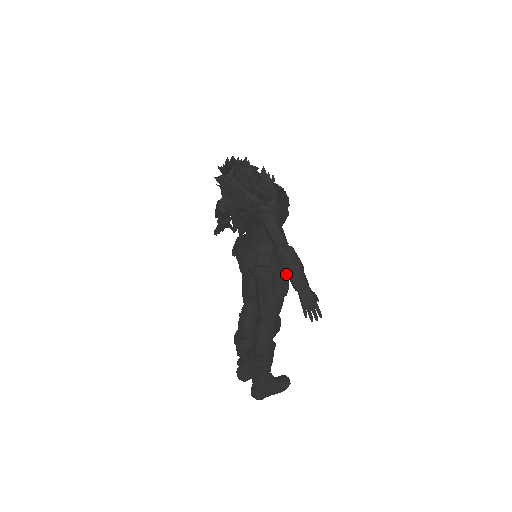
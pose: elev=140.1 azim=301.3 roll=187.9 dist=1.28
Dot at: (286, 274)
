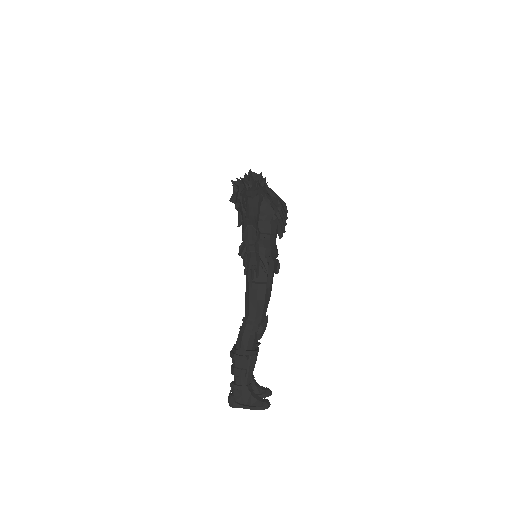
Dot at: (242, 238)
